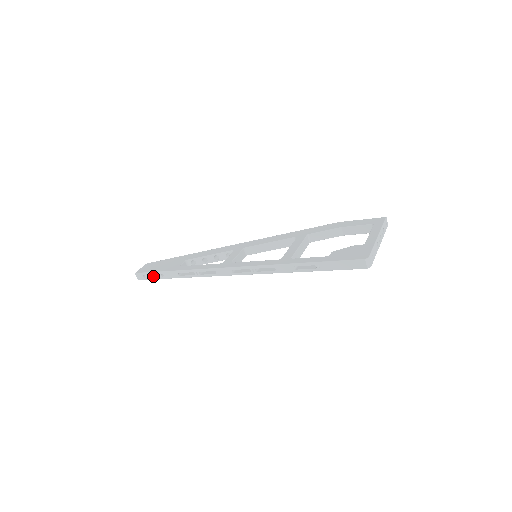
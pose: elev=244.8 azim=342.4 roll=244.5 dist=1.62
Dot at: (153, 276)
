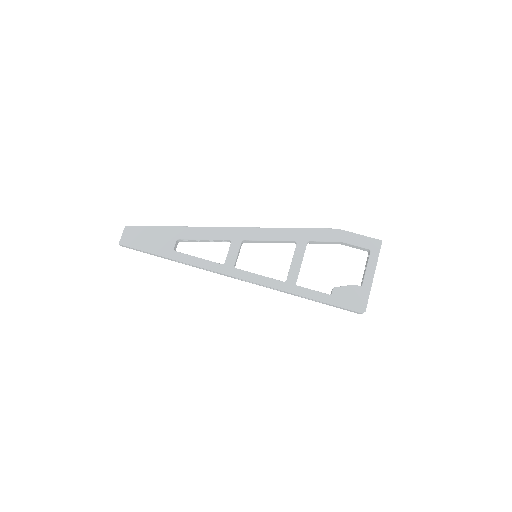
Dot at: occluded
